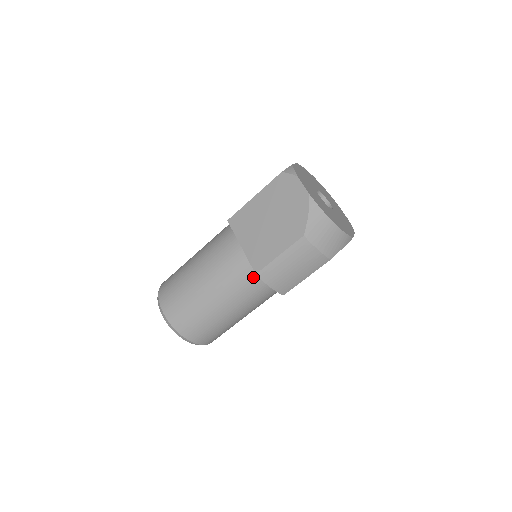
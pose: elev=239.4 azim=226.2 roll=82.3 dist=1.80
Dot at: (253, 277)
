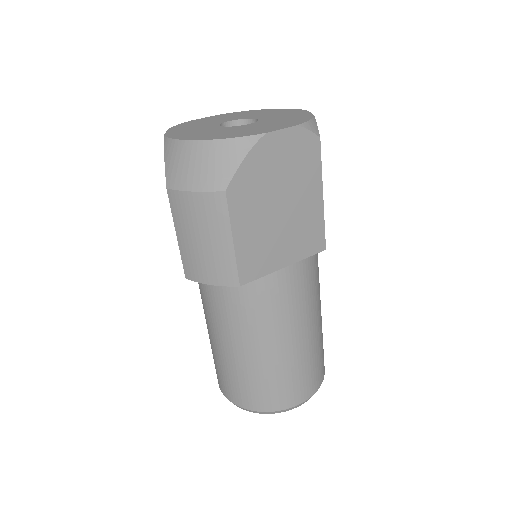
Dot at: occluded
